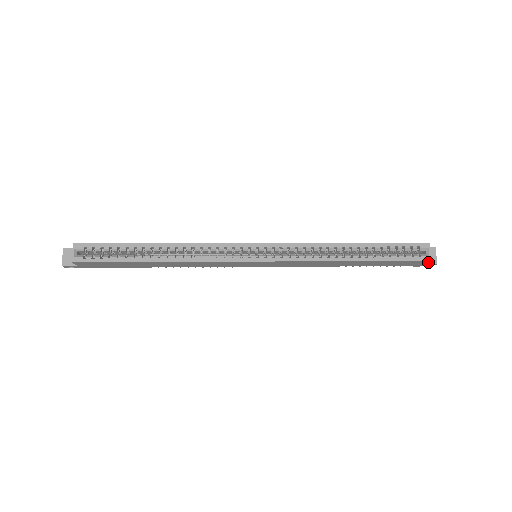
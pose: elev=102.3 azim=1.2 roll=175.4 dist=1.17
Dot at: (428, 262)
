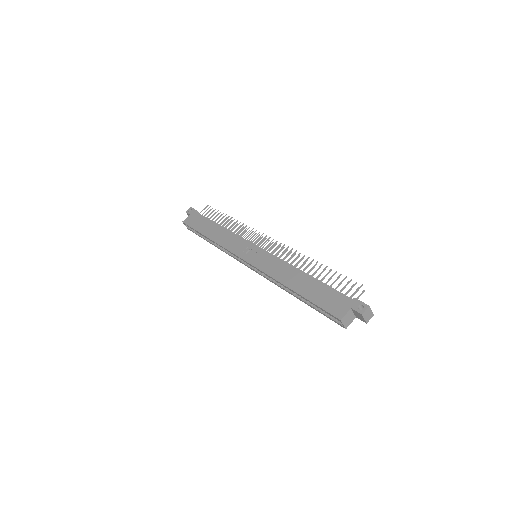
Dot at: (359, 318)
